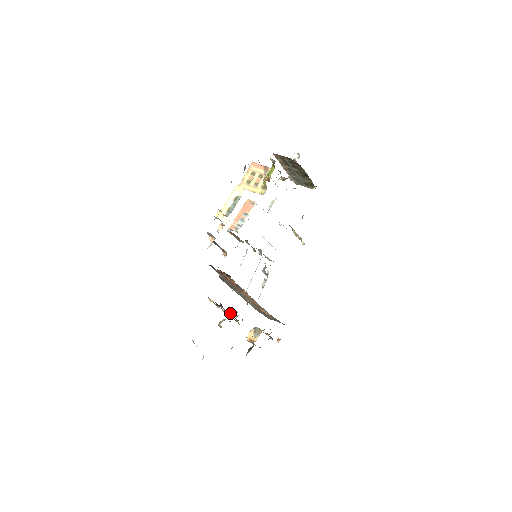
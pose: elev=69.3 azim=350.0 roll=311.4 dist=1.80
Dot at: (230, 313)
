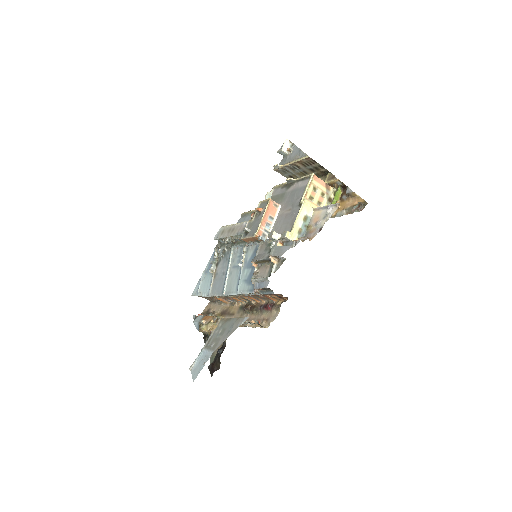
Dot at: (255, 326)
